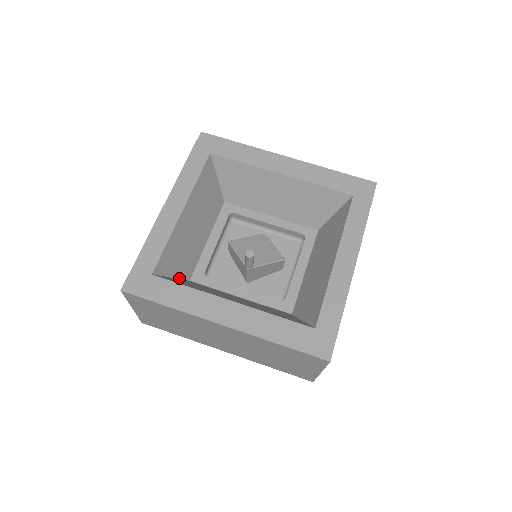
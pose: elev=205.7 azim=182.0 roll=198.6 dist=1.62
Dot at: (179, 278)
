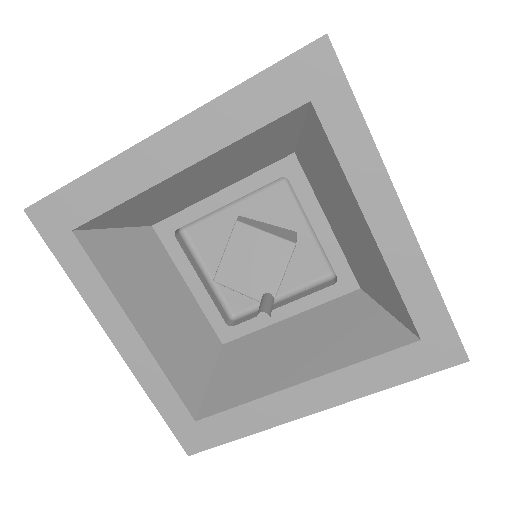
Dot at: (214, 366)
